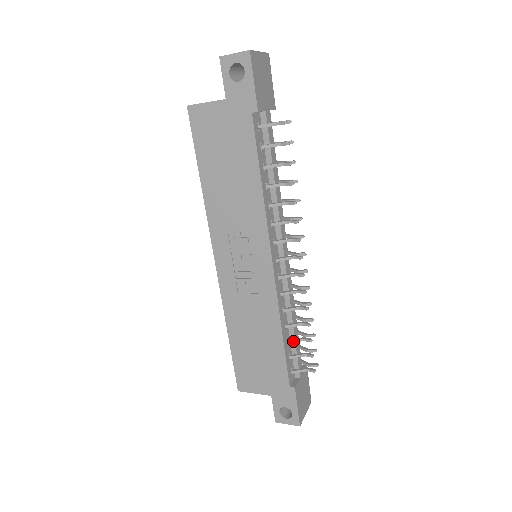
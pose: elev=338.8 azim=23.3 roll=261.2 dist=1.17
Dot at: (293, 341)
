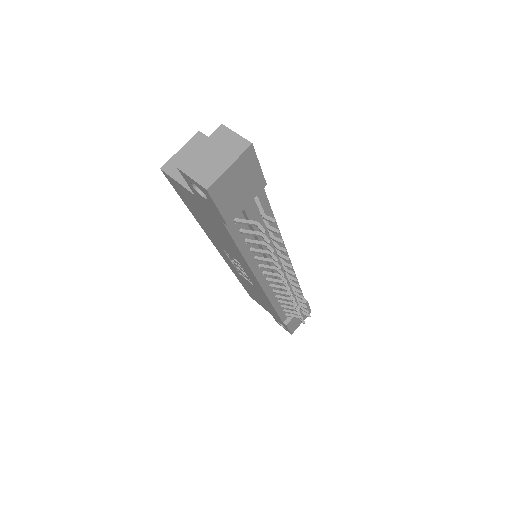
Dot at: (286, 308)
